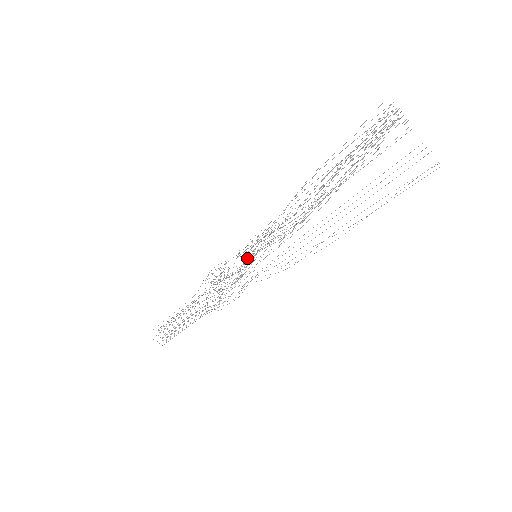
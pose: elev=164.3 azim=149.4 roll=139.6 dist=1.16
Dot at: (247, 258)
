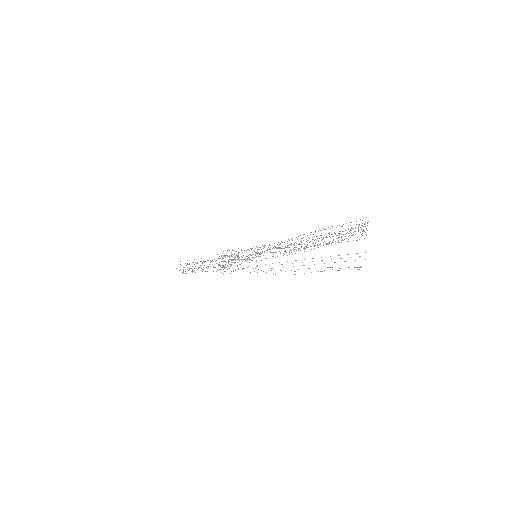
Dot at: occluded
